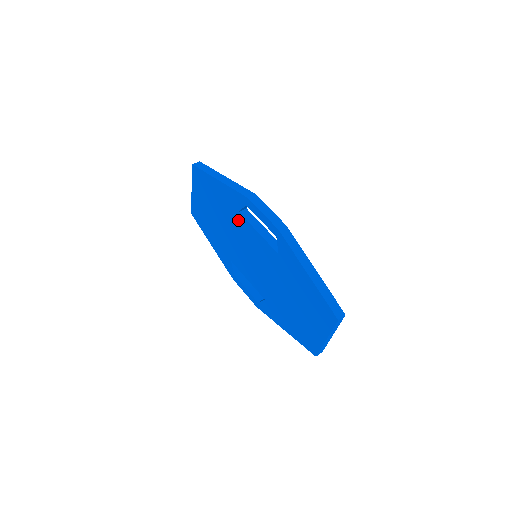
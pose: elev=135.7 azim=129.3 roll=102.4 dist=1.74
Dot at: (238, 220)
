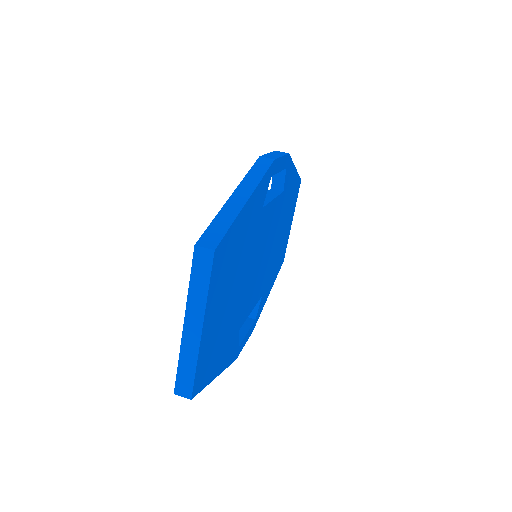
Dot at: occluded
